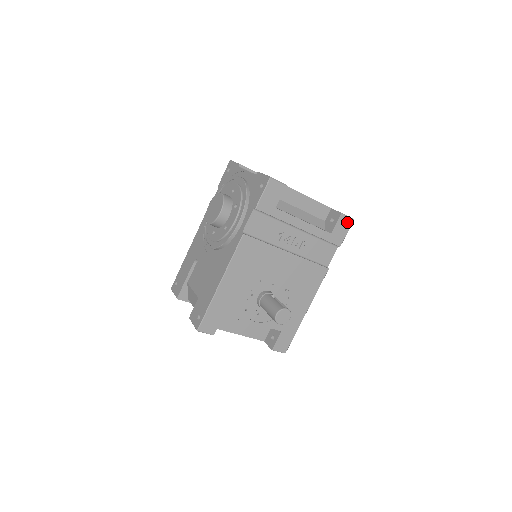
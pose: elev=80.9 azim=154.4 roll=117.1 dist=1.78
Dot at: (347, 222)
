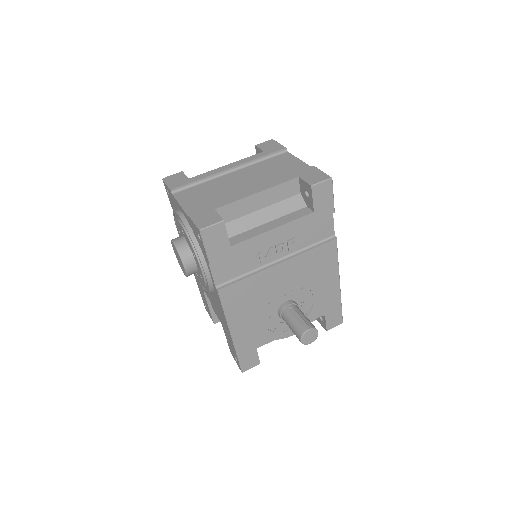
Dot at: (325, 187)
